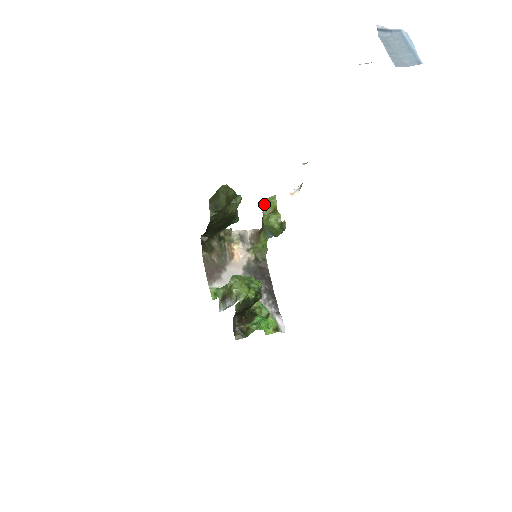
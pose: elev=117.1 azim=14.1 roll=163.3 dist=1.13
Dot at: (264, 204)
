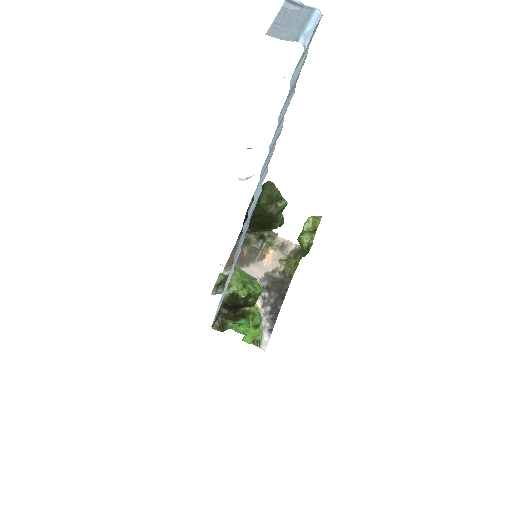
Dot at: (308, 220)
